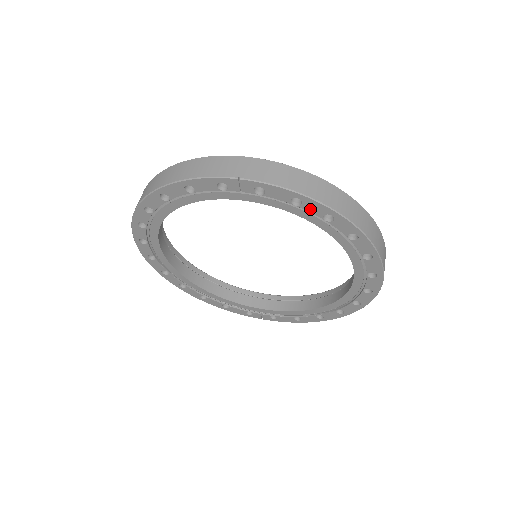
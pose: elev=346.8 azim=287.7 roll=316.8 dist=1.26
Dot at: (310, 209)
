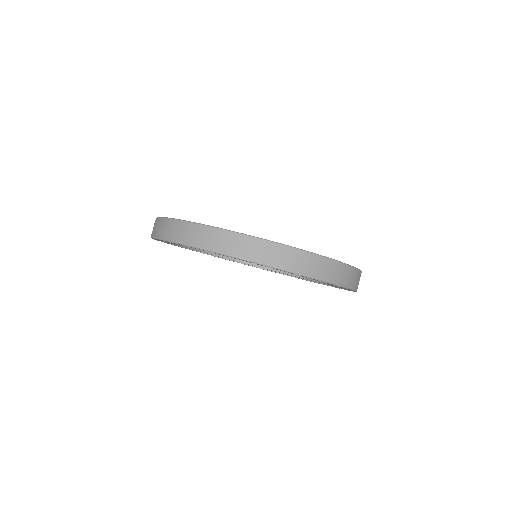
Dot at: occluded
